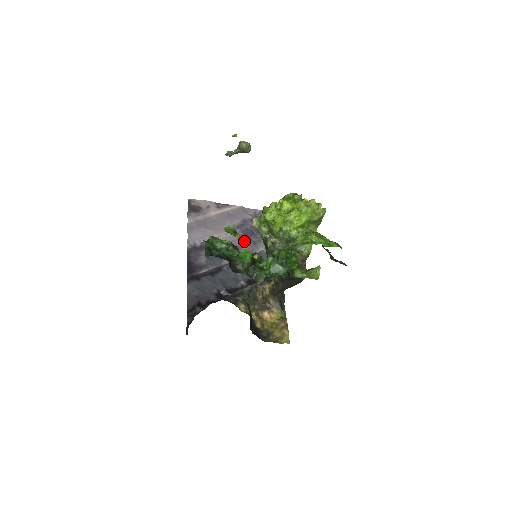
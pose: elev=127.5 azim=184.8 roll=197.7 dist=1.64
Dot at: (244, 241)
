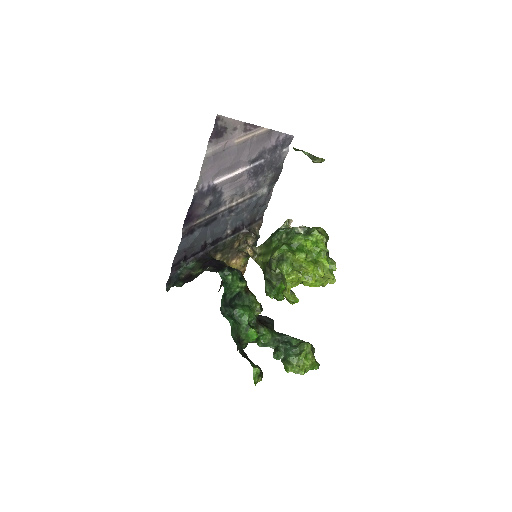
Dot at: (250, 180)
